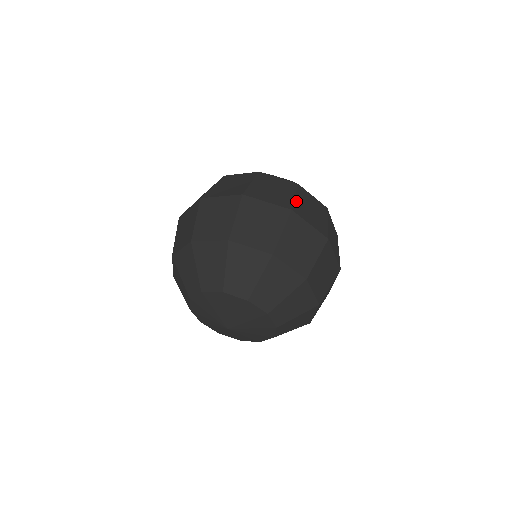
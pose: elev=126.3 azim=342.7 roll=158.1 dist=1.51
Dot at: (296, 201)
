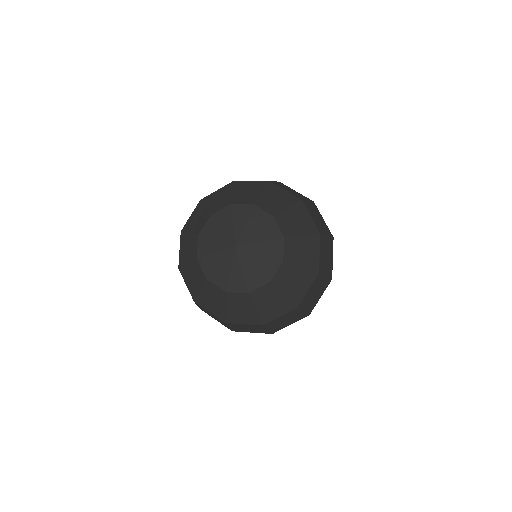
Dot at: occluded
